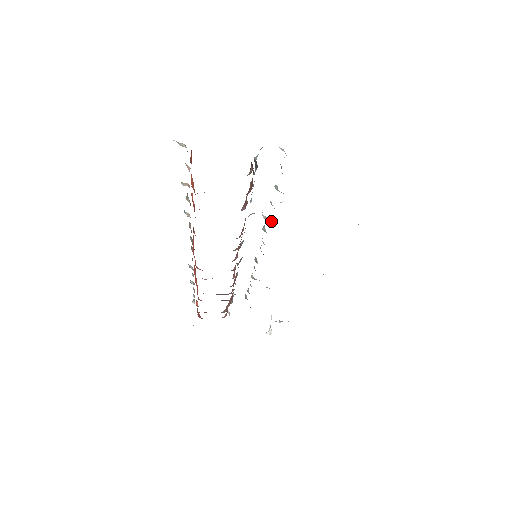
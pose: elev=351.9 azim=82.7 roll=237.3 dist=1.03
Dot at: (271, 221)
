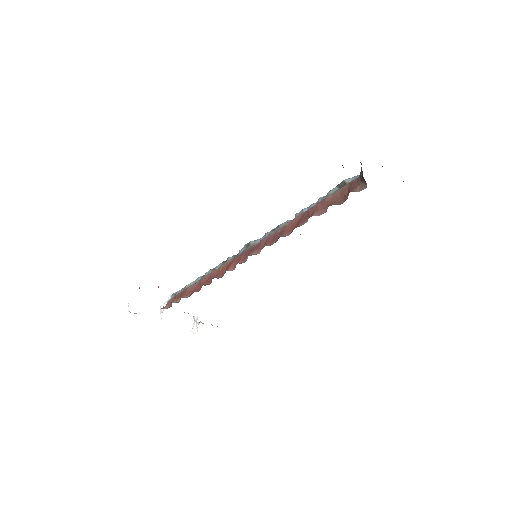
Dot at: occluded
